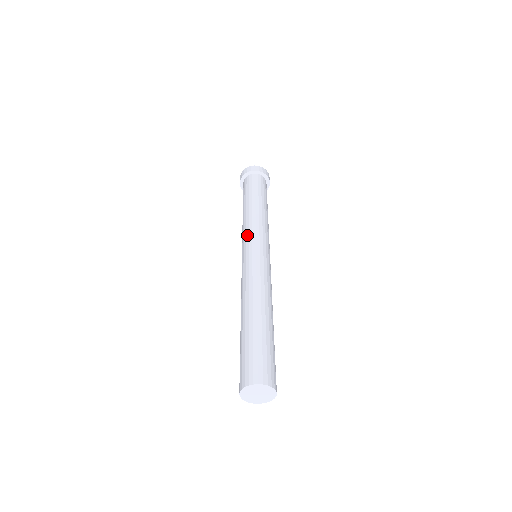
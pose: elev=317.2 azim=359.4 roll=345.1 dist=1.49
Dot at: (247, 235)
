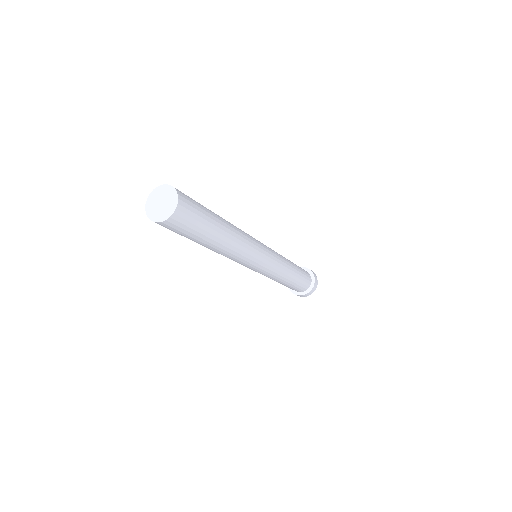
Dot at: occluded
